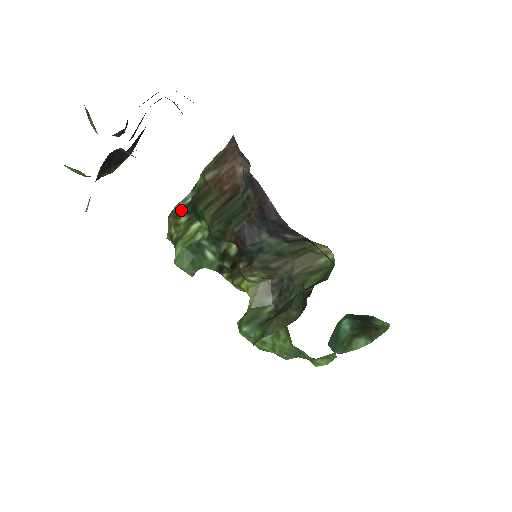
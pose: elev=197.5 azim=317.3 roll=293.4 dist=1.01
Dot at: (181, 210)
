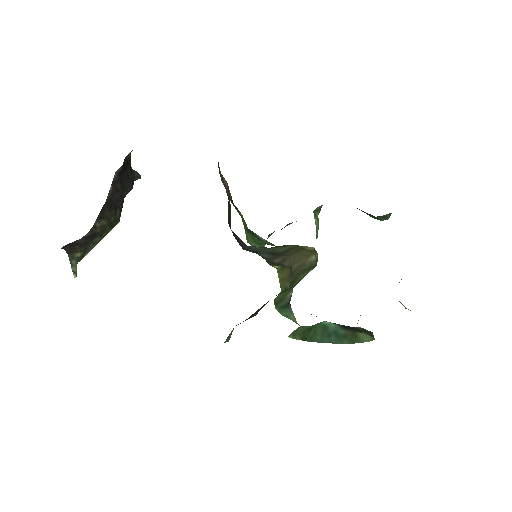
Dot at: (231, 202)
